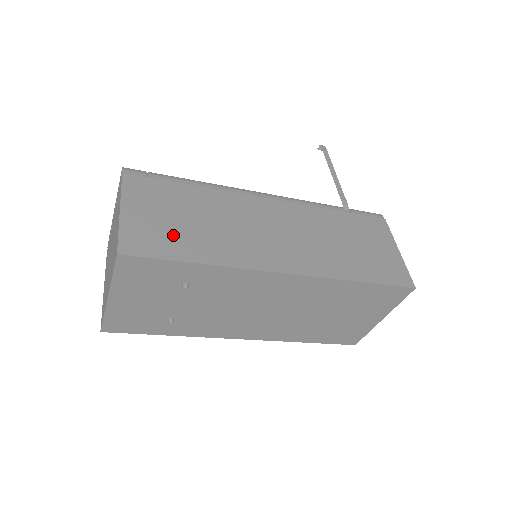
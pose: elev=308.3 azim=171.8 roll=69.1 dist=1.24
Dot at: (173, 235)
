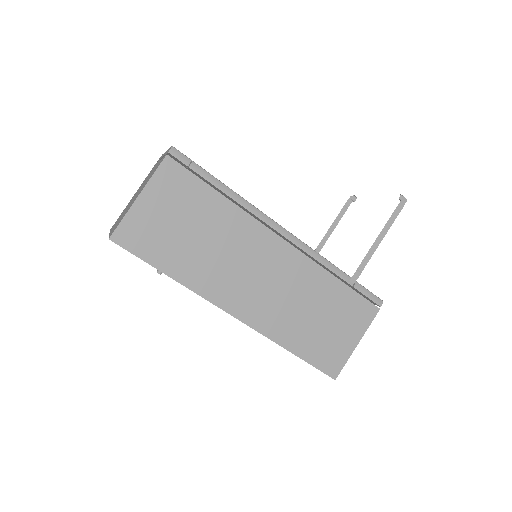
Dot at: (166, 241)
